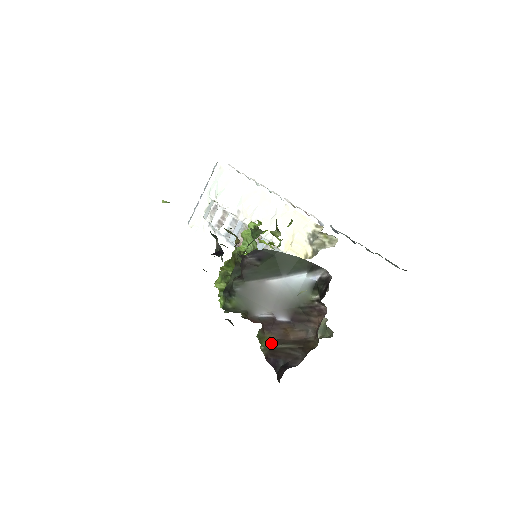
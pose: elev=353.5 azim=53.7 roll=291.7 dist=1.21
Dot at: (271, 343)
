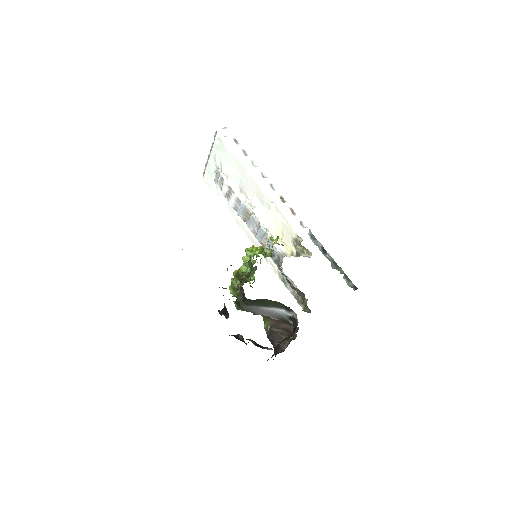
Dot at: (270, 326)
